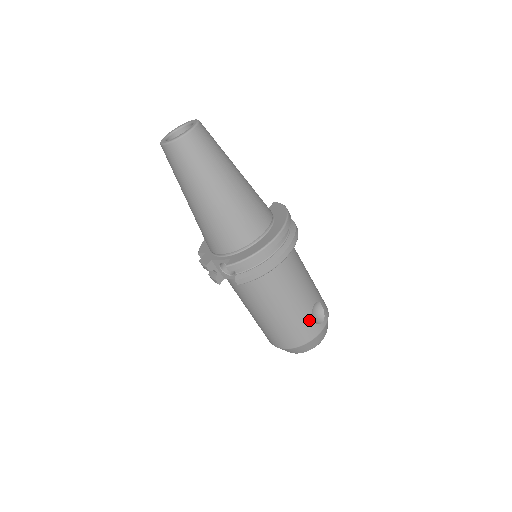
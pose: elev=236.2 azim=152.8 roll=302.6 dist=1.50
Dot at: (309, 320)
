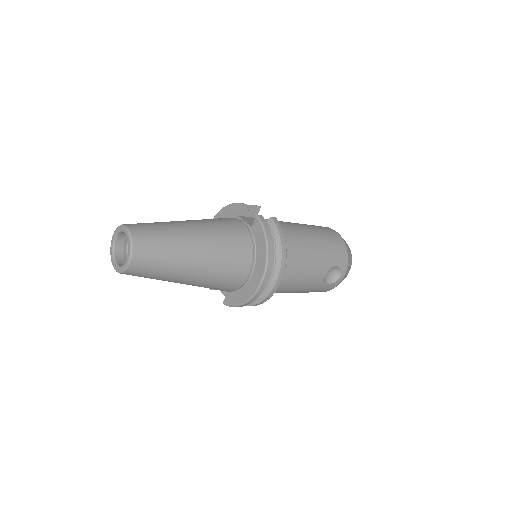
Dot at: (323, 286)
